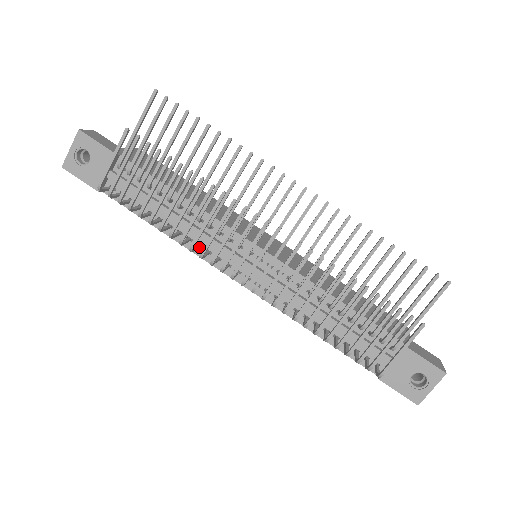
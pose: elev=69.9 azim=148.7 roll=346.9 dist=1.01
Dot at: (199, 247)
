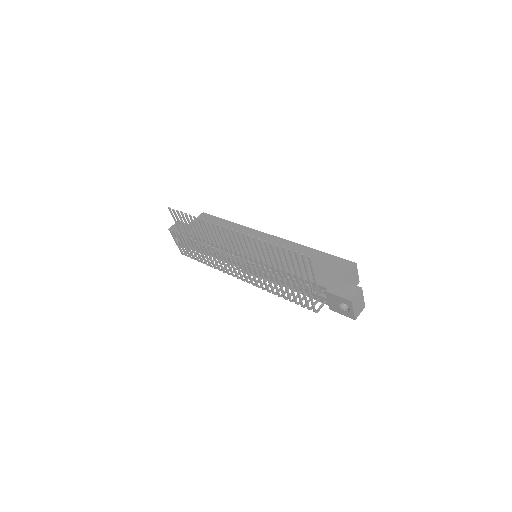
Dot at: occluded
